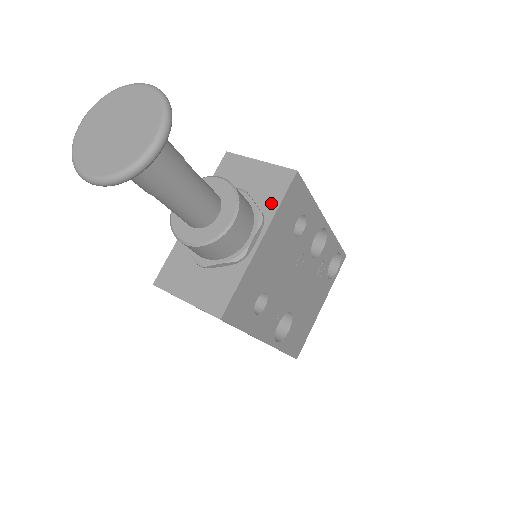
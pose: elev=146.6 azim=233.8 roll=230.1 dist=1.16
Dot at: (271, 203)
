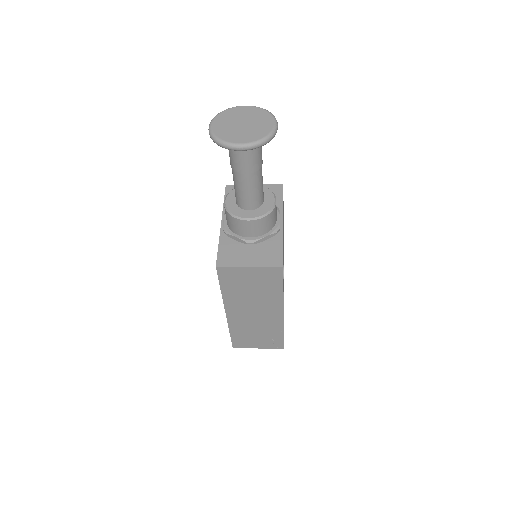
Dot at: (277, 202)
